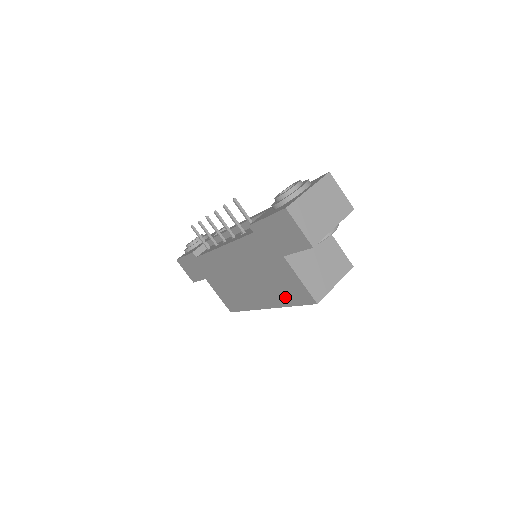
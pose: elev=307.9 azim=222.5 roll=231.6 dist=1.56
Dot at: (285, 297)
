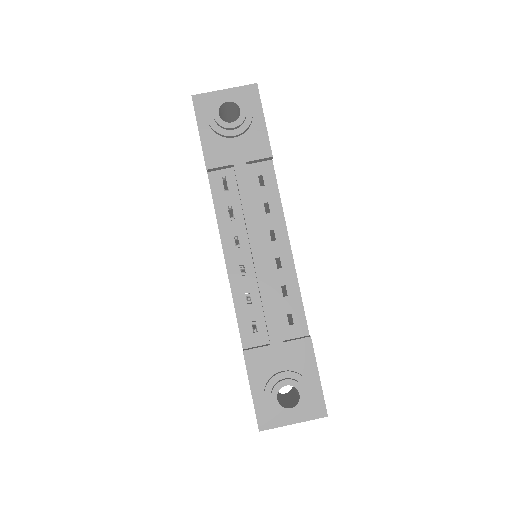
Dot at: occluded
